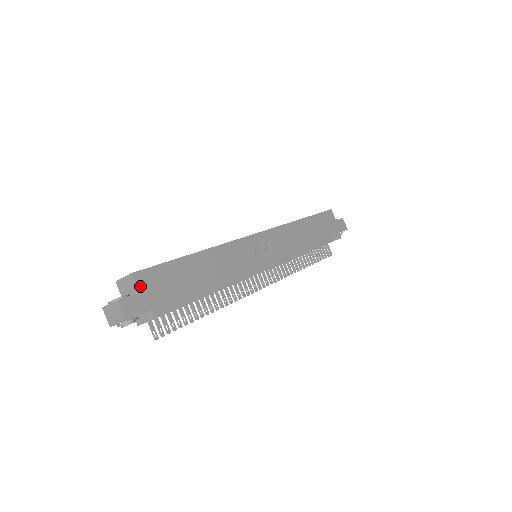
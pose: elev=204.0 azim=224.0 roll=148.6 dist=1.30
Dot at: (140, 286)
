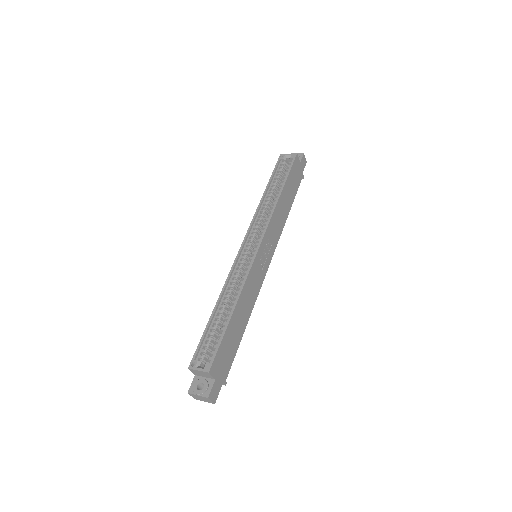
Dot at: (215, 375)
